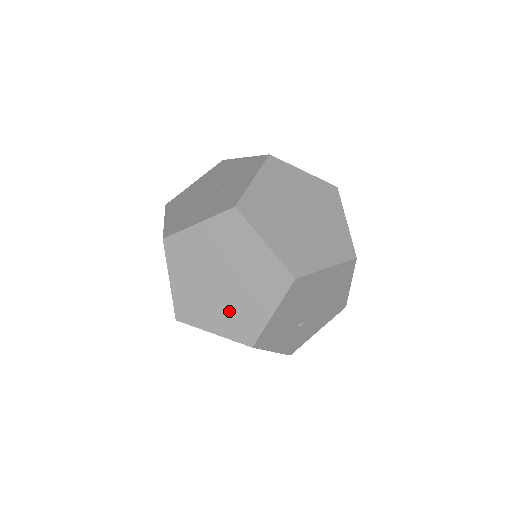
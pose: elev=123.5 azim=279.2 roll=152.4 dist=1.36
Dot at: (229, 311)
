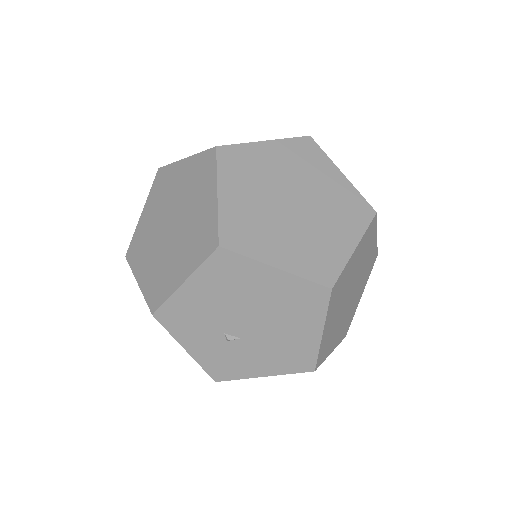
Dot at: (158, 263)
